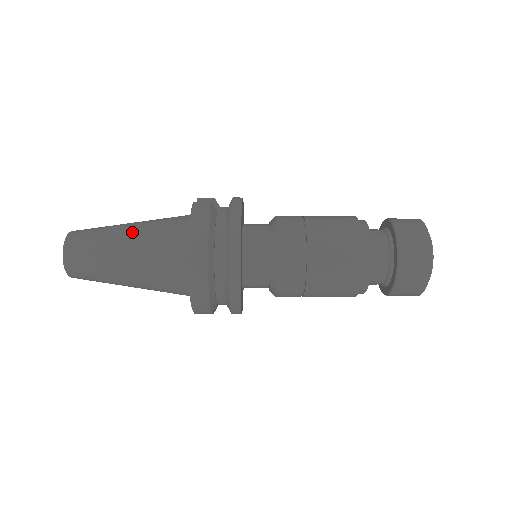
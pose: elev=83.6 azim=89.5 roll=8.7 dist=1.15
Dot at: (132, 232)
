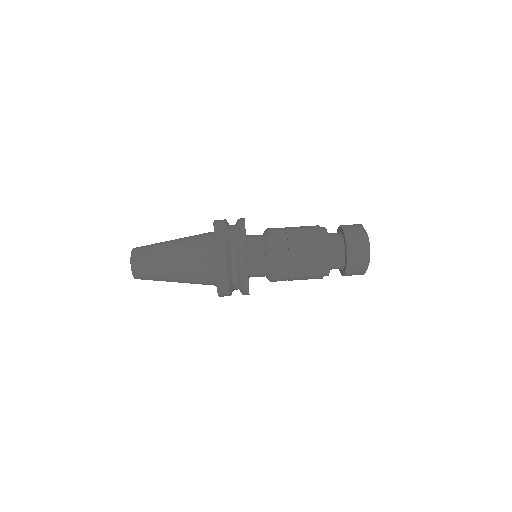
Dot at: (175, 257)
